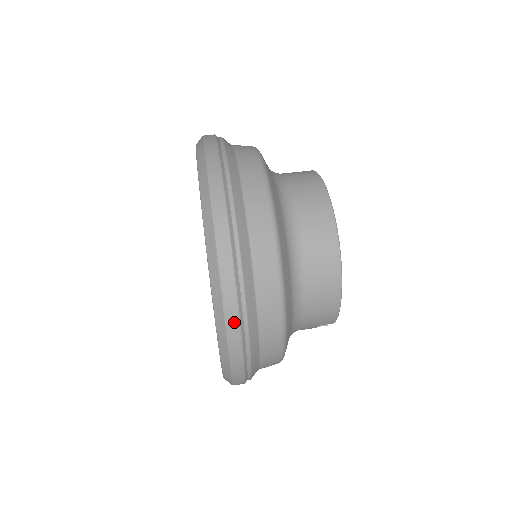
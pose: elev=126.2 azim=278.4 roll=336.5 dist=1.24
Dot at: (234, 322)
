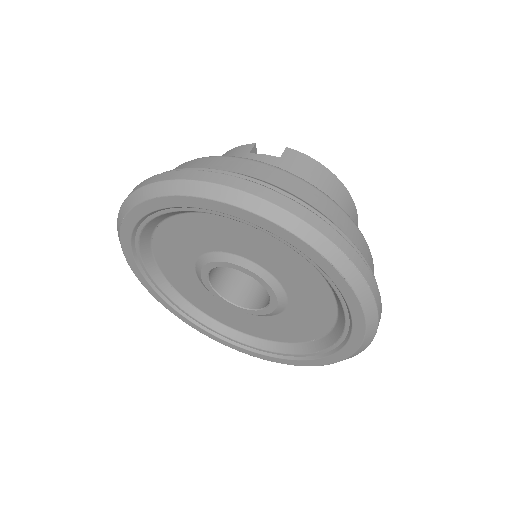
Dot at: occluded
